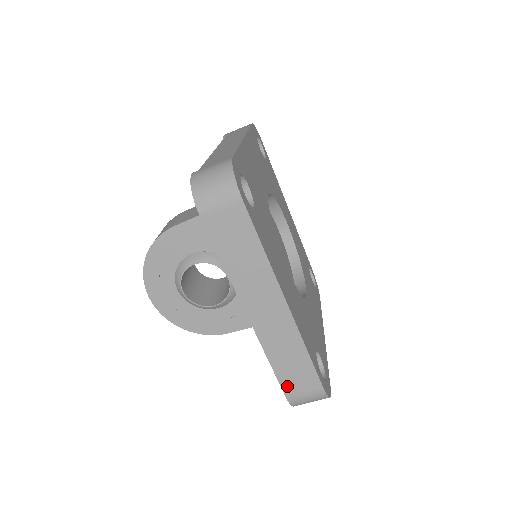
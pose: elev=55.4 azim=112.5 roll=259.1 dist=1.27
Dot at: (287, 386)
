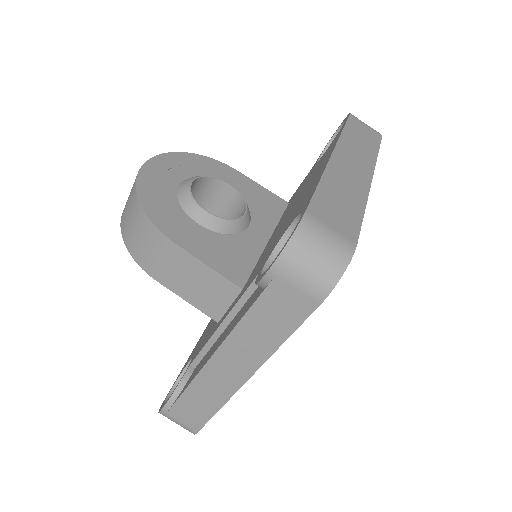
Dot at: (318, 207)
